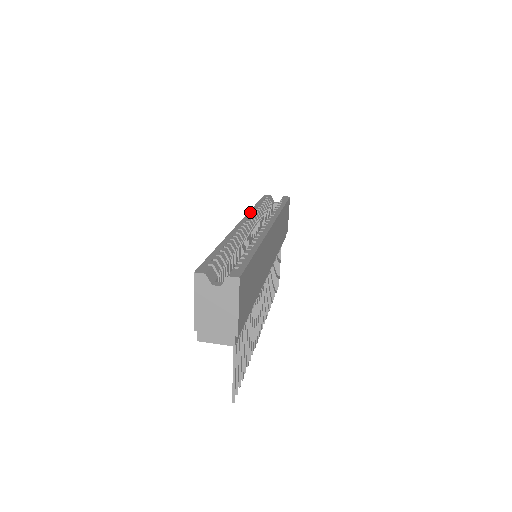
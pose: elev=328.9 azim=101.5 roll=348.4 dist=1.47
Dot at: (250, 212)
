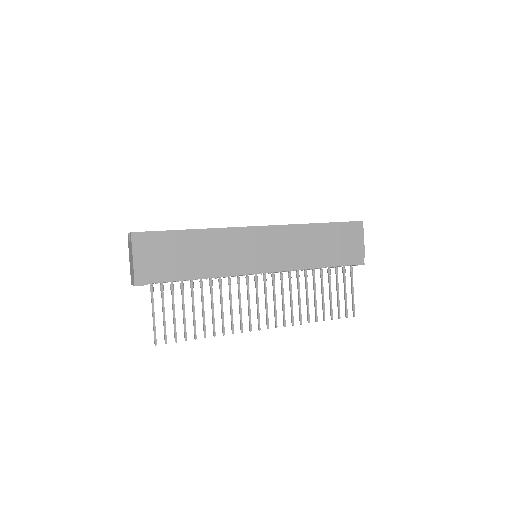
Dot at: occluded
